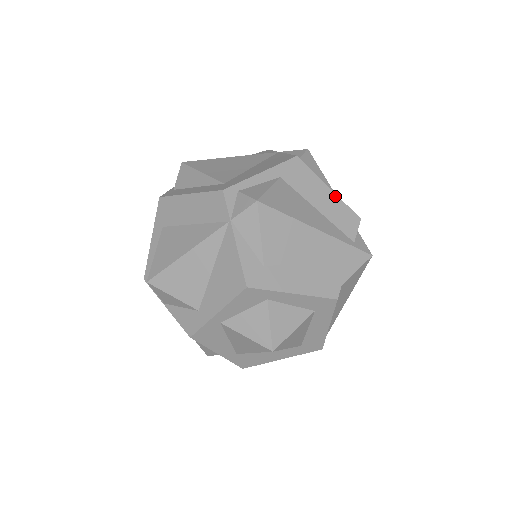
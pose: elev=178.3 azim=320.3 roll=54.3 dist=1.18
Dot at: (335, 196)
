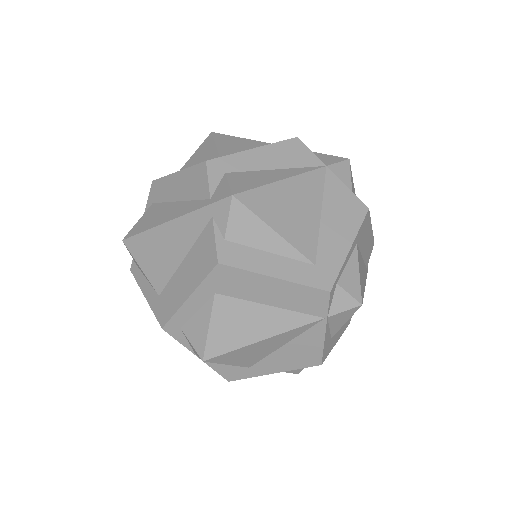
Dot at: (372, 233)
